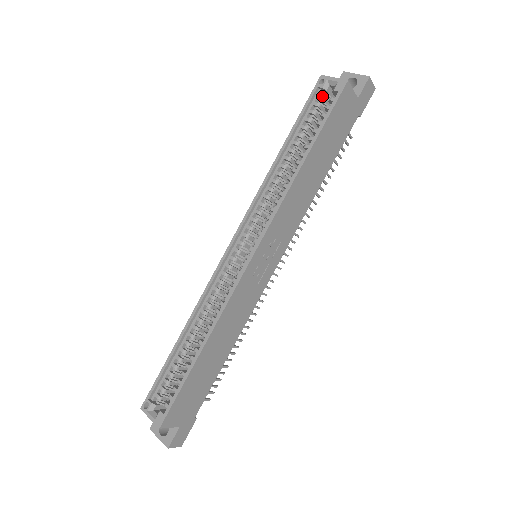
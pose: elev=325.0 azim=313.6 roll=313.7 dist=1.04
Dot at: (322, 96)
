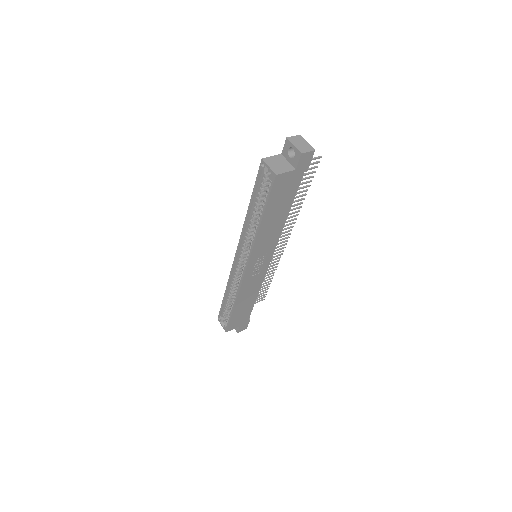
Dot at: (265, 175)
